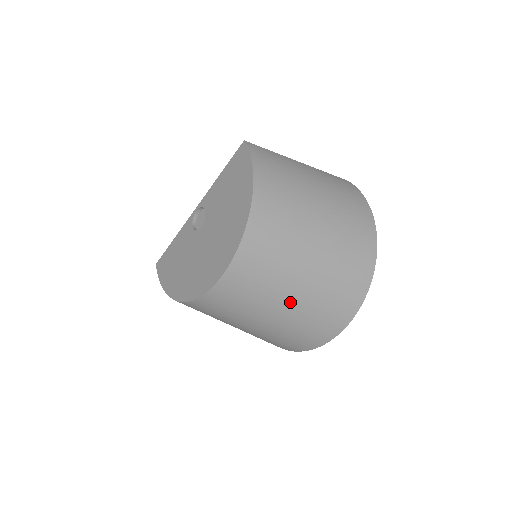
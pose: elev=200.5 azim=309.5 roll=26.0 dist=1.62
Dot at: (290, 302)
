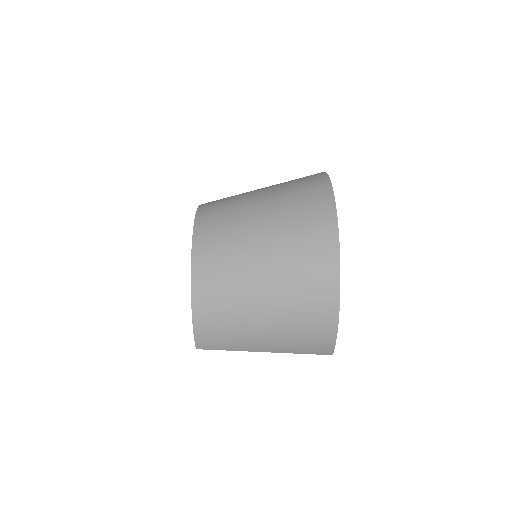
Dot at: (262, 197)
